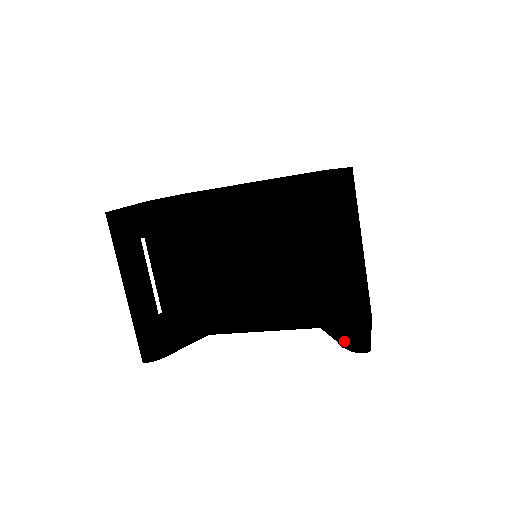
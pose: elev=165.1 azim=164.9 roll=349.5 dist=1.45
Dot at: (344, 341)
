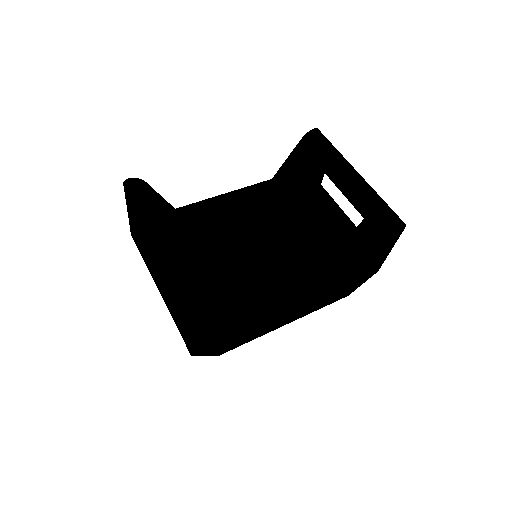
Dot at: (382, 232)
